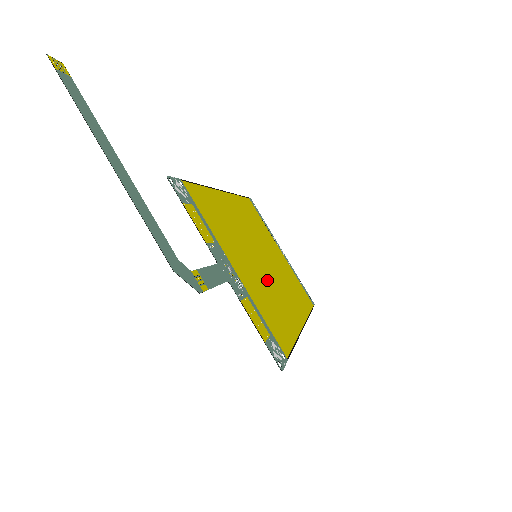
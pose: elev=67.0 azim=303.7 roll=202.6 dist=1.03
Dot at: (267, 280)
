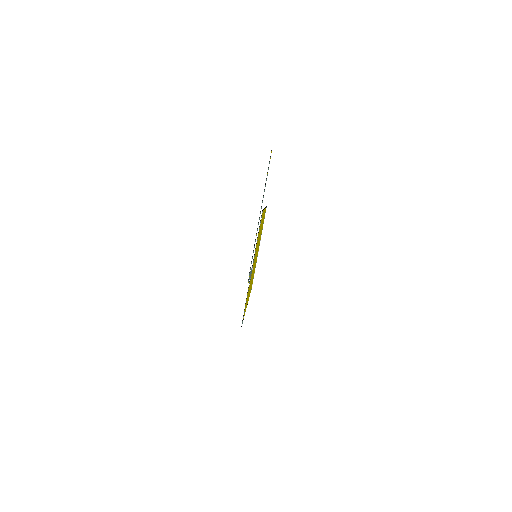
Dot at: occluded
